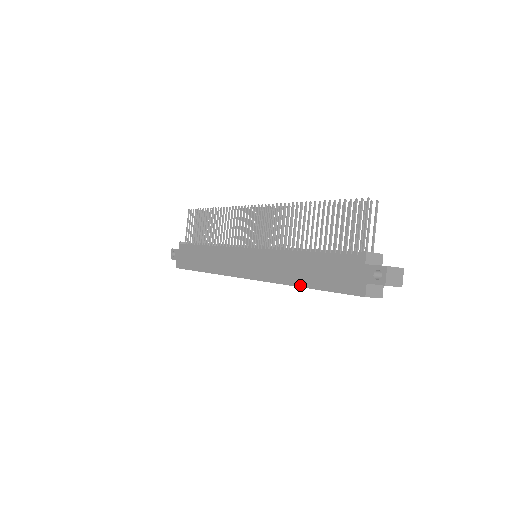
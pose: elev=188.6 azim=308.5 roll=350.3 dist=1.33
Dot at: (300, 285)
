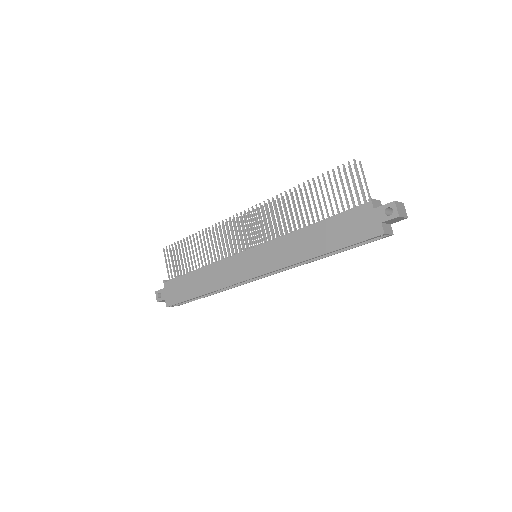
Dot at: (316, 255)
